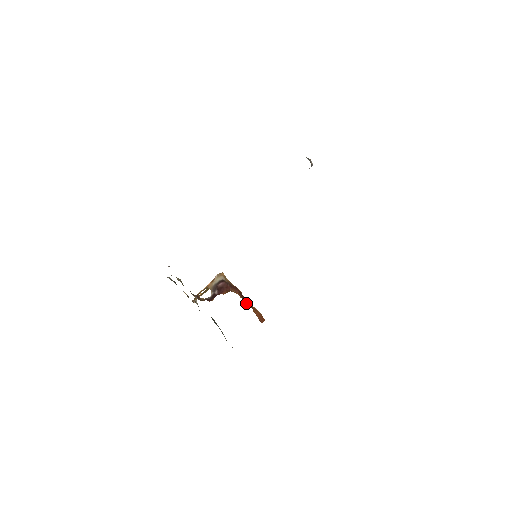
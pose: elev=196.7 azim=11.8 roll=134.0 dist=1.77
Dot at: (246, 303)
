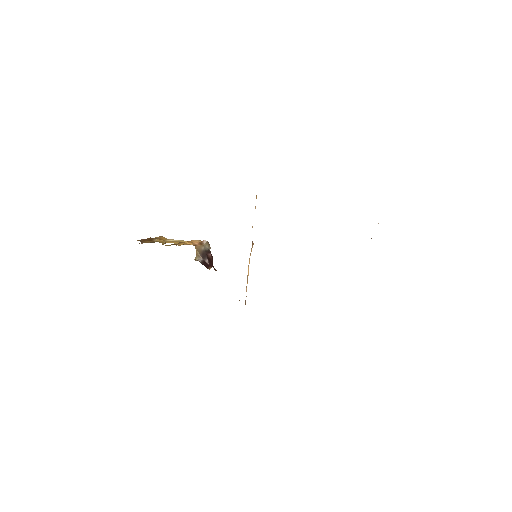
Dot at: occluded
